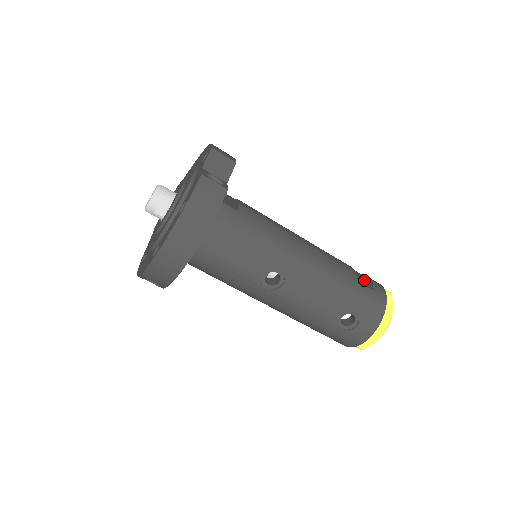
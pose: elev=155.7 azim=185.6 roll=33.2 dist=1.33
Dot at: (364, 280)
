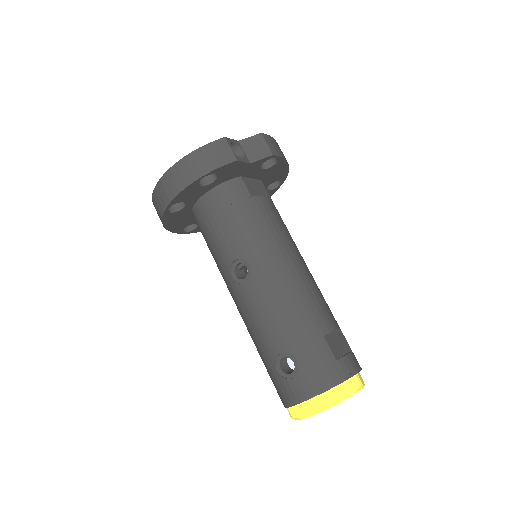
Dot at: (342, 349)
